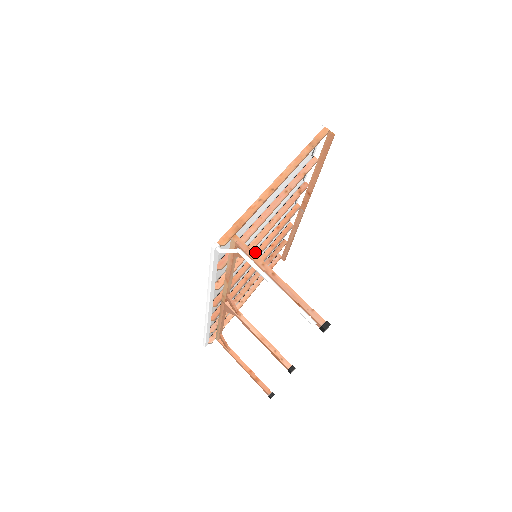
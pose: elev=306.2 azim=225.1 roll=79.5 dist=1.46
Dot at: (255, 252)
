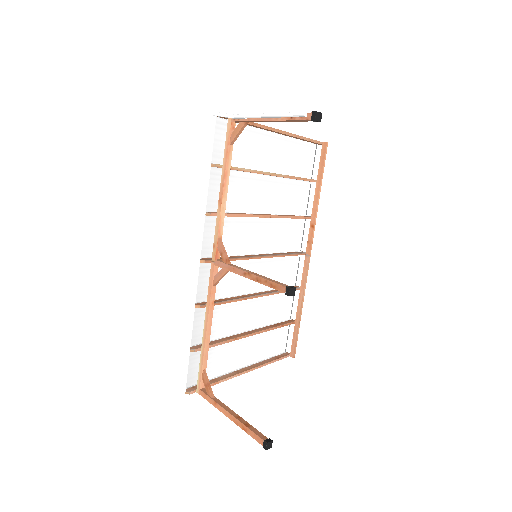
Dot at: (255, 255)
